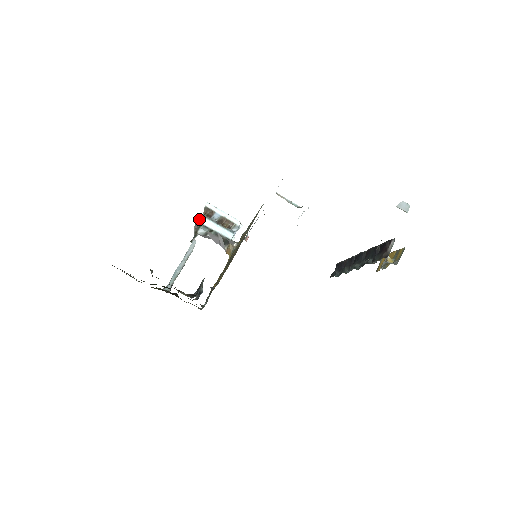
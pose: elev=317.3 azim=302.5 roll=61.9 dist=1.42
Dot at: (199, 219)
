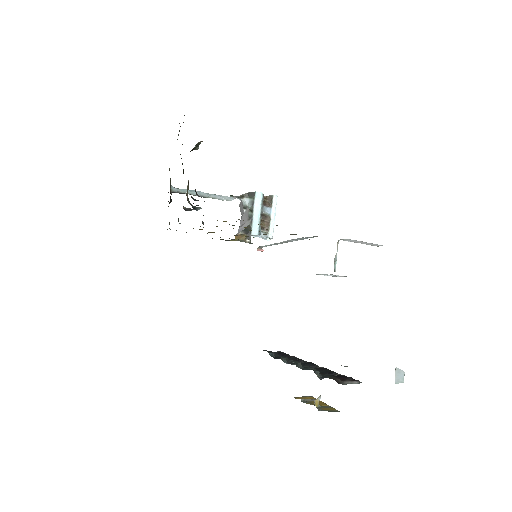
Dot at: (258, 194)
